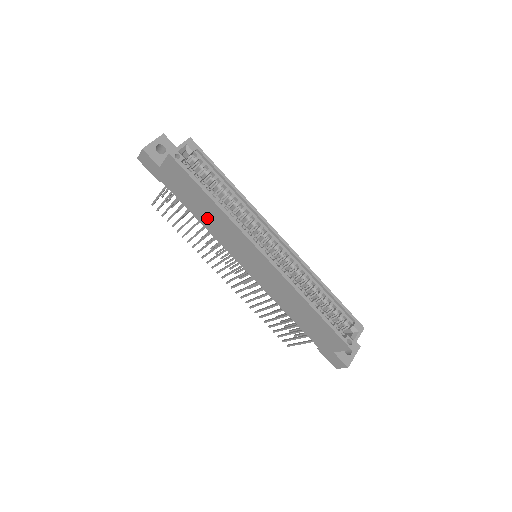
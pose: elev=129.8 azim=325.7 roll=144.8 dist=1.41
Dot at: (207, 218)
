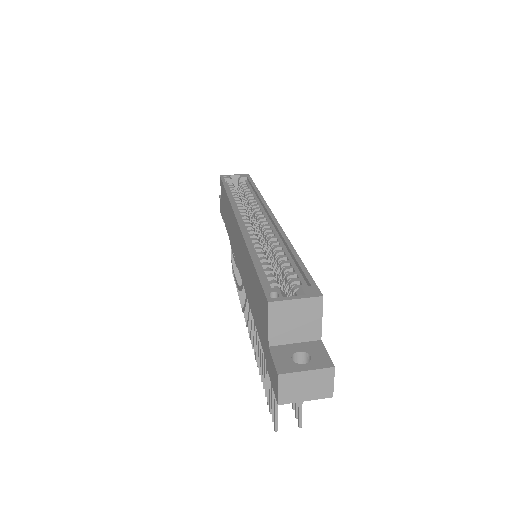
Dot at: occluded
